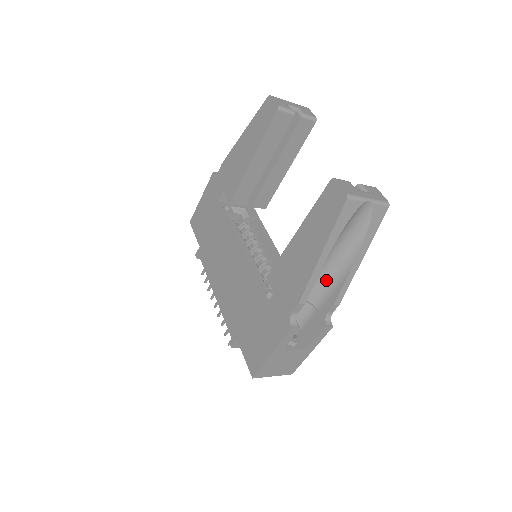
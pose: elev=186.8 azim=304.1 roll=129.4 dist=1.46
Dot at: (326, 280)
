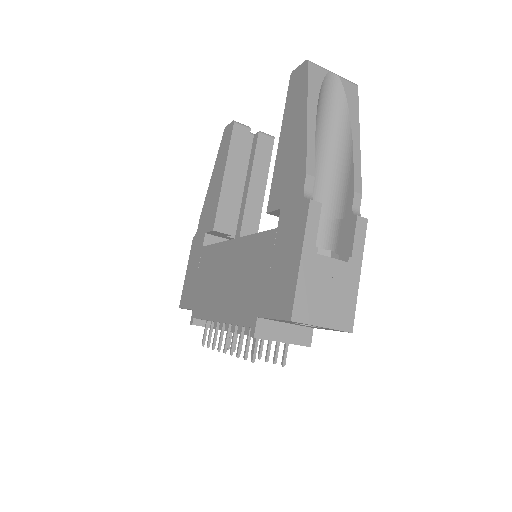
Dot at: (334, 181)
